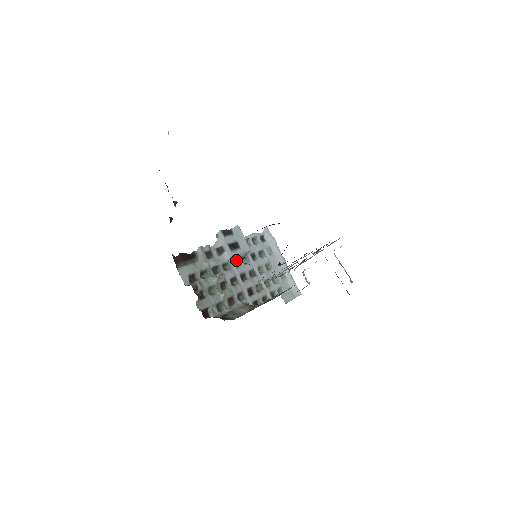
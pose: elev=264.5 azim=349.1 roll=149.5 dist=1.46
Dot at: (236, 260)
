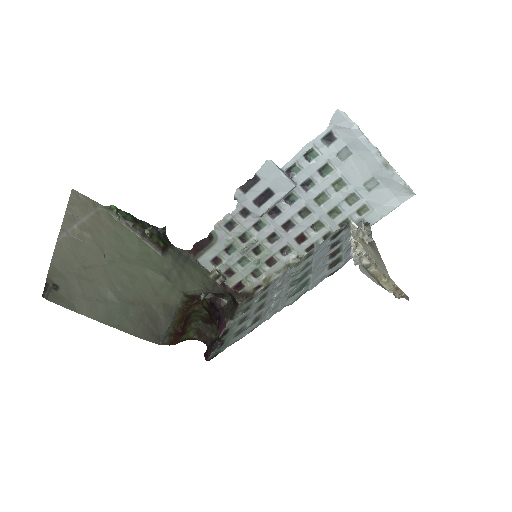
Dot at: (274, 208)
